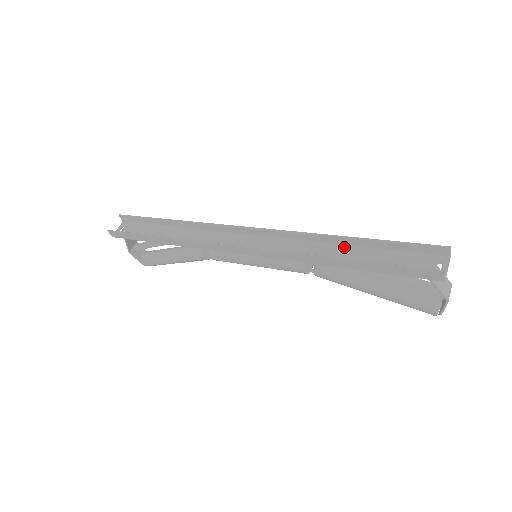
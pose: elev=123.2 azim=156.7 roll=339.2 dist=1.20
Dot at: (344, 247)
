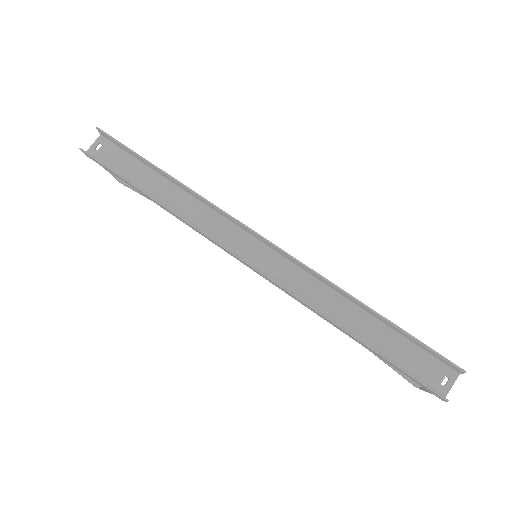
Dot at: (357, 309)
